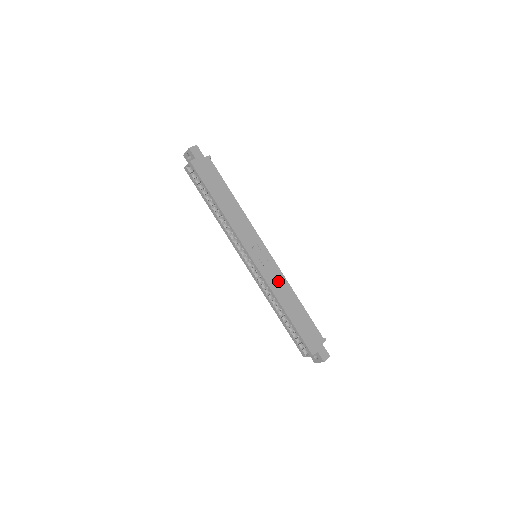
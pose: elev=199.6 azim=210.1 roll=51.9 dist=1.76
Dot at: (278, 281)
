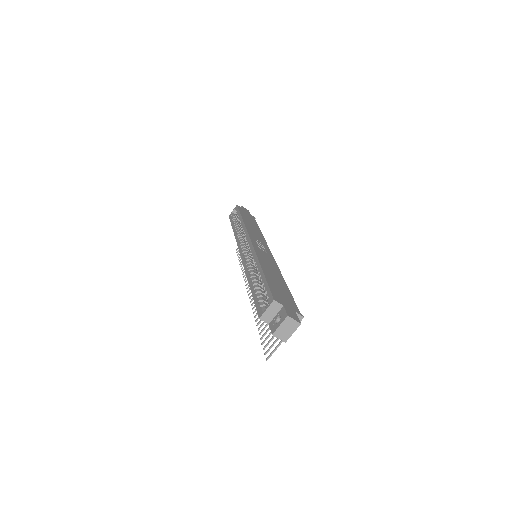
Dot at: (269, 261)
